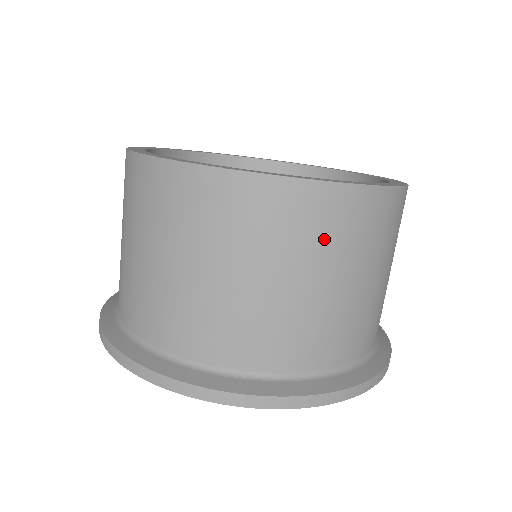
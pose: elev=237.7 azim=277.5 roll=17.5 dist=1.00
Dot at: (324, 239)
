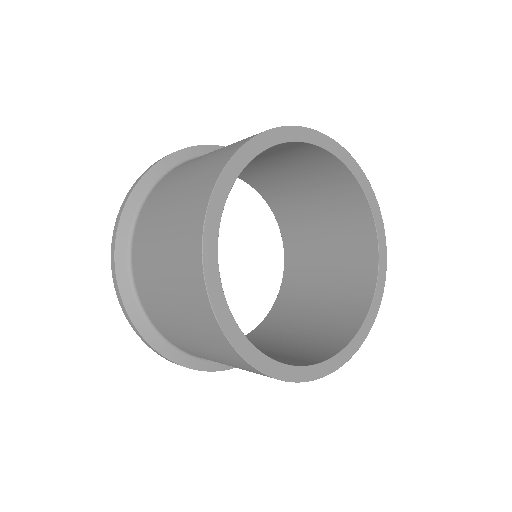
Dot at: occluded
